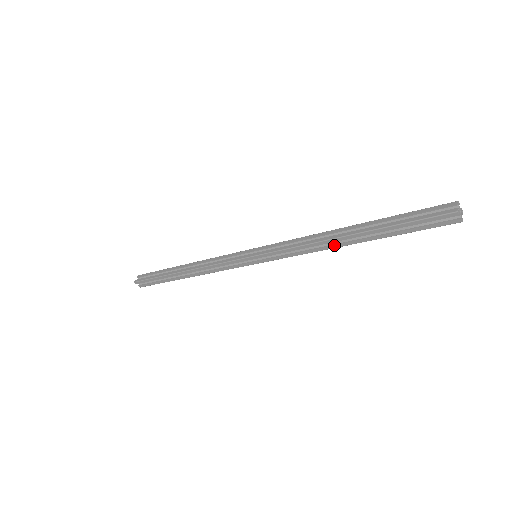
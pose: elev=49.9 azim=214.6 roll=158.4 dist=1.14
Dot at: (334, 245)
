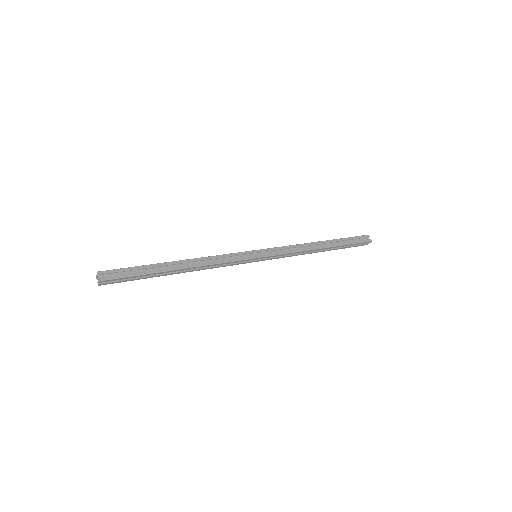
Dot at: (313, 252)
